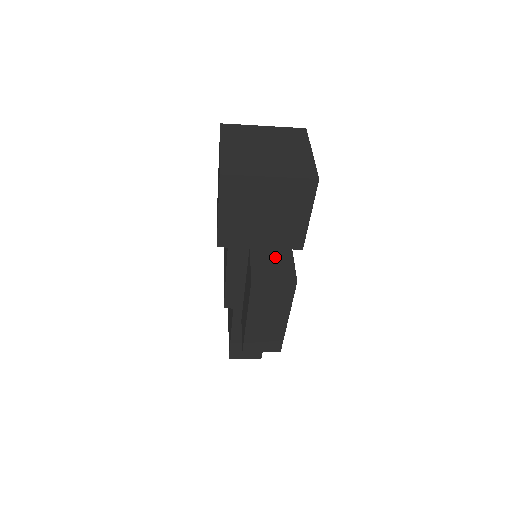
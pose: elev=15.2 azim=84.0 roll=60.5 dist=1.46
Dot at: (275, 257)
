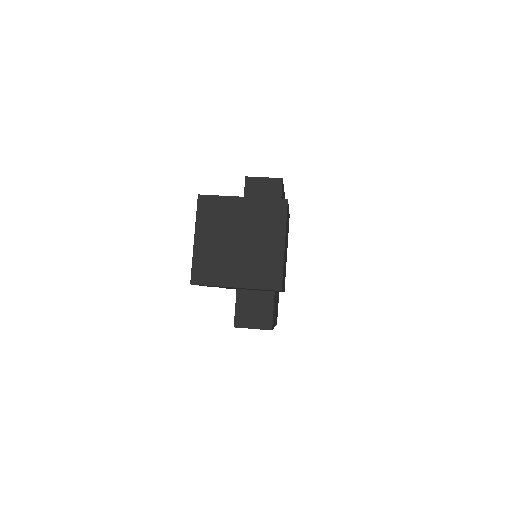
Dot at: (258, 301)
